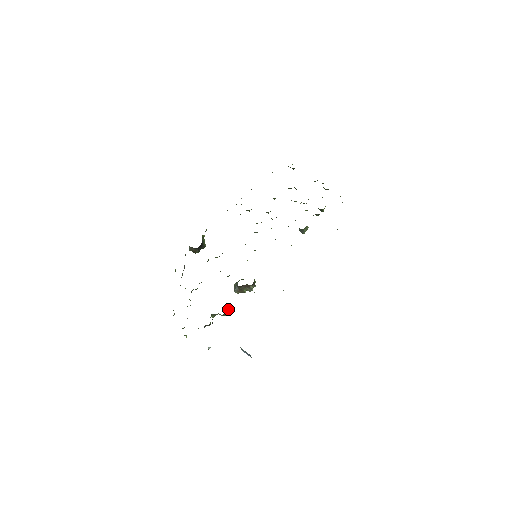
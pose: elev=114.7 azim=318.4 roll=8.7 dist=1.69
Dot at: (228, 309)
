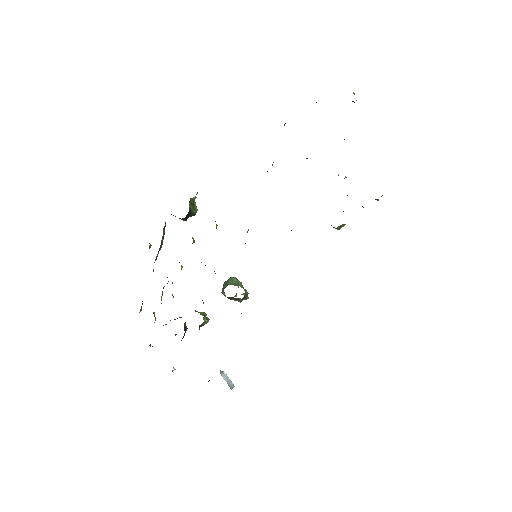
Dot at: (206, 323)
